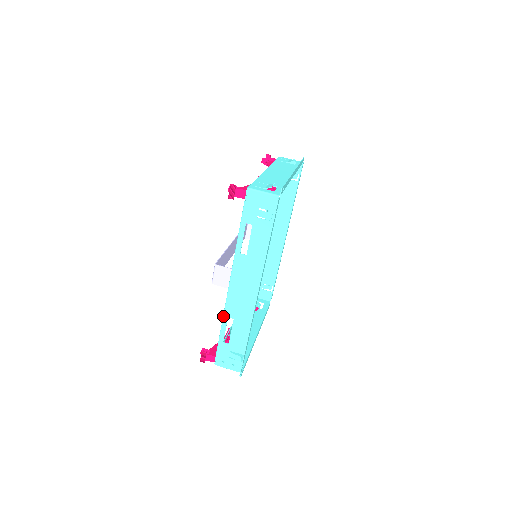
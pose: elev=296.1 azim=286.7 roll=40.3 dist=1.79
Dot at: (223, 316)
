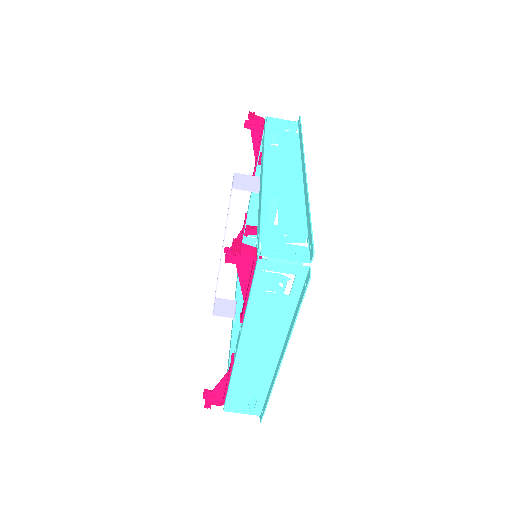
Dot at: (235, 292)
